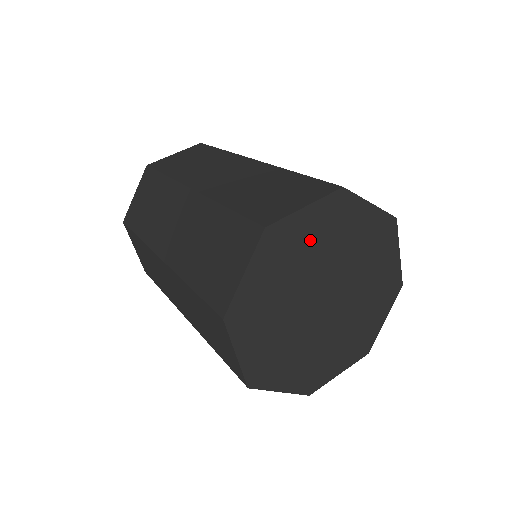
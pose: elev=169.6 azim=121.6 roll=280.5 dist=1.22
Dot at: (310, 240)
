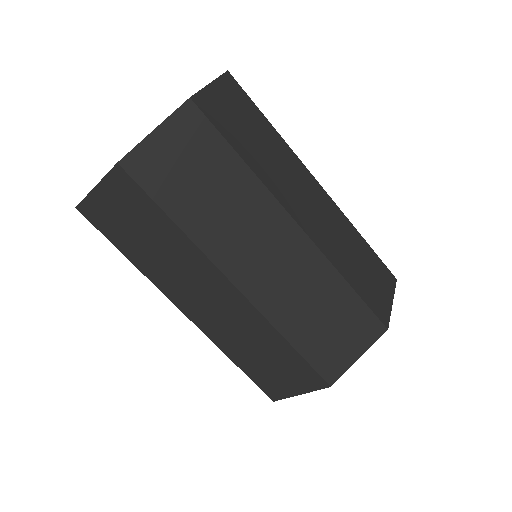
Dot at: occluded
